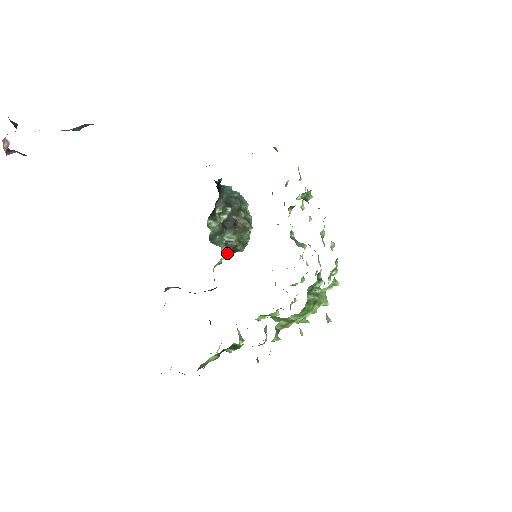
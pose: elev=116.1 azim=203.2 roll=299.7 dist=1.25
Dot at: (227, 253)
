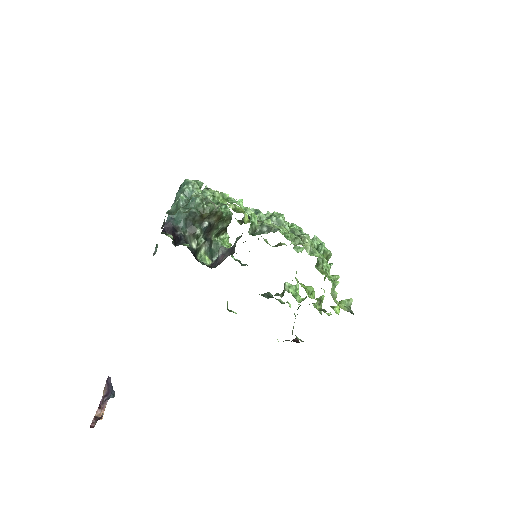
Dot at: (226, 233)
